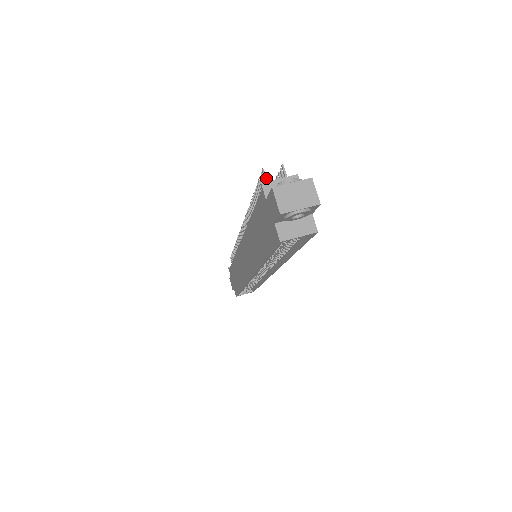
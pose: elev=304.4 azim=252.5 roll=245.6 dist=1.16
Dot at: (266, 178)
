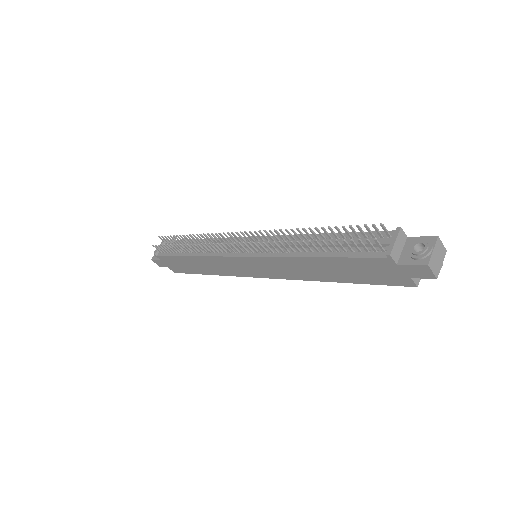
Dot at: (380, 244)
